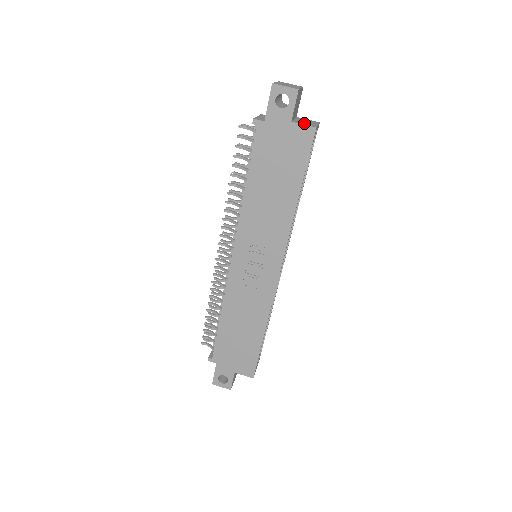
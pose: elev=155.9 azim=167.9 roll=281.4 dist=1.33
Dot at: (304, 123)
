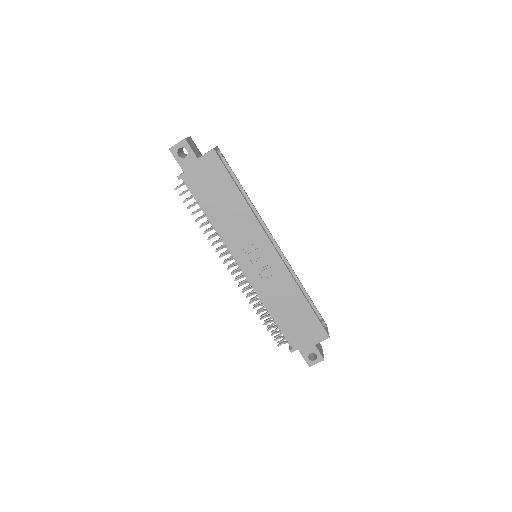
Dot at: (206, 153)
